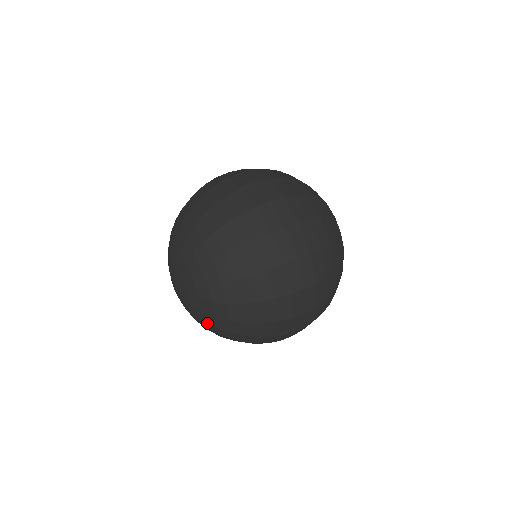
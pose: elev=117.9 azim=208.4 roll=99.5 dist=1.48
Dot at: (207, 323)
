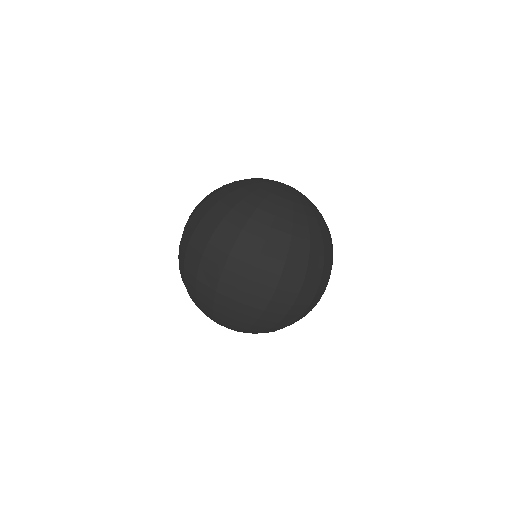
Dot at: occluded
